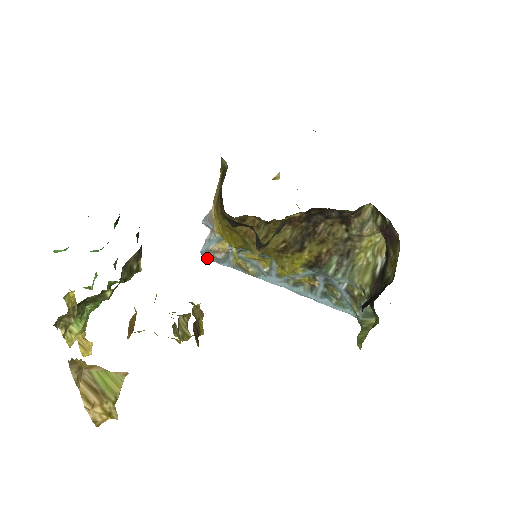
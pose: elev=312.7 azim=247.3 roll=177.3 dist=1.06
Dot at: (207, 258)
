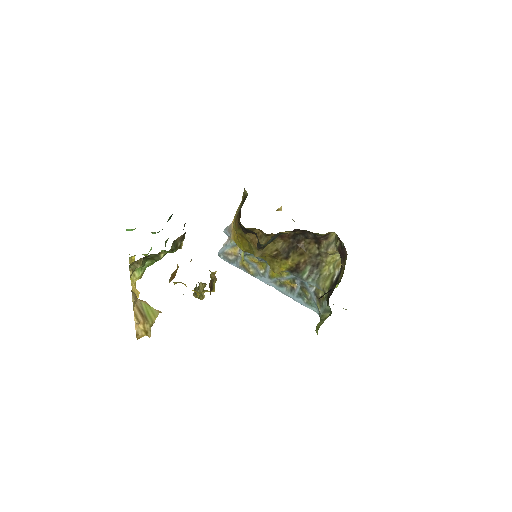
Dot at: (222, 258)
